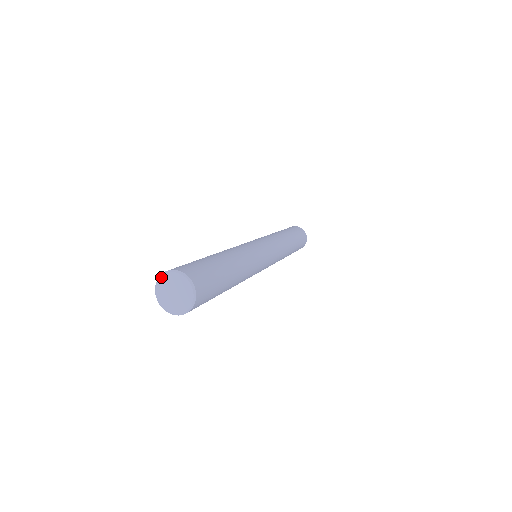
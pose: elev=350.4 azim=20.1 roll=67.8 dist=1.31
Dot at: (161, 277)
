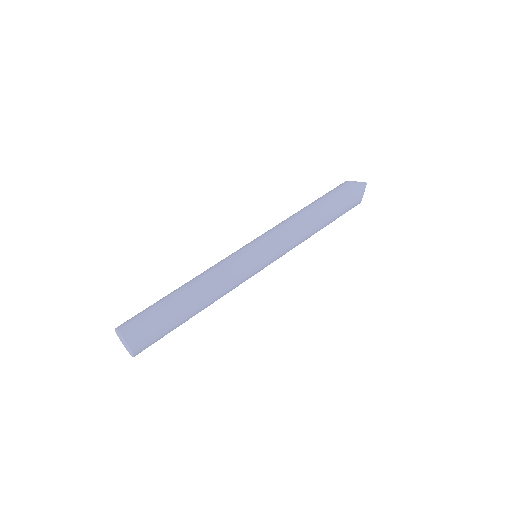
Dot at: (116, 333)
